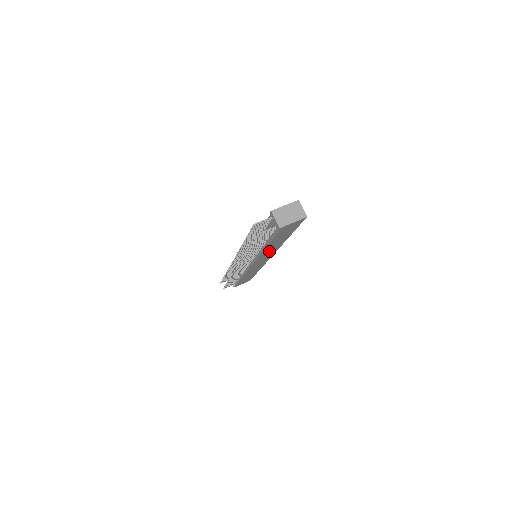
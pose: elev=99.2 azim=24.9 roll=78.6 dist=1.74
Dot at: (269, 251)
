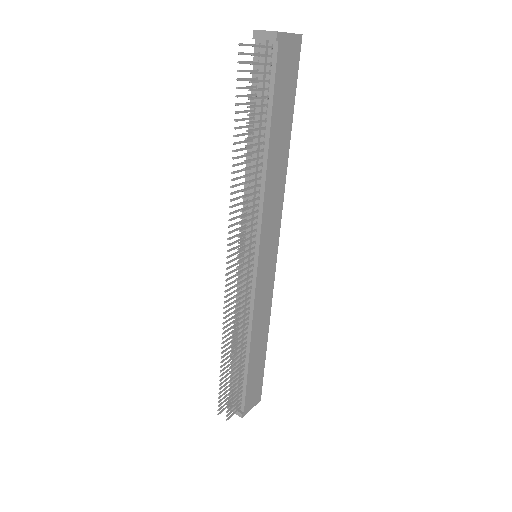
Dot at: (273, 196)
